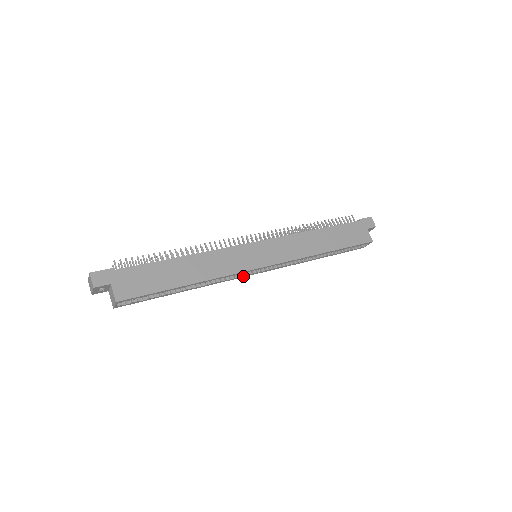
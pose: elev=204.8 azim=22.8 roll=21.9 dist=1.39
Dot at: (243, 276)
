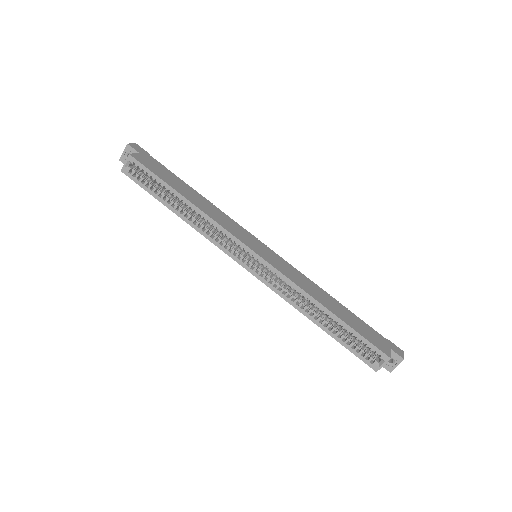
Dot at: (231, 254)
